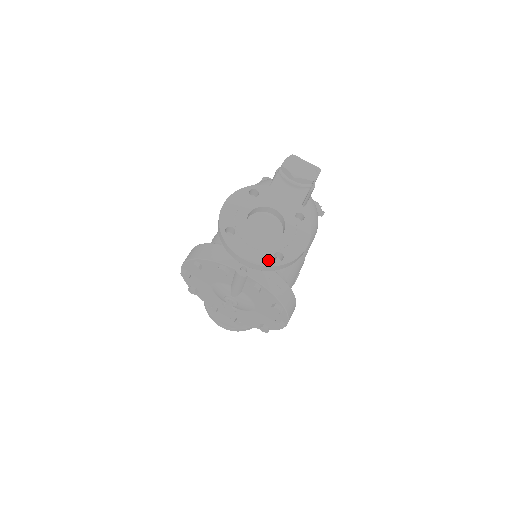
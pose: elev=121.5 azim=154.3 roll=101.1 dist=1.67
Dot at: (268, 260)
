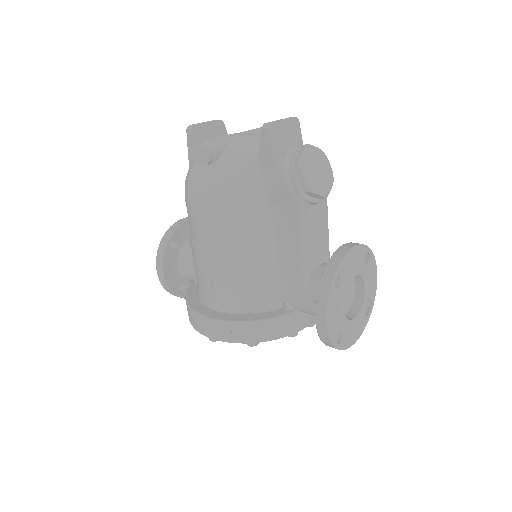
Dot at: (365, 323)
